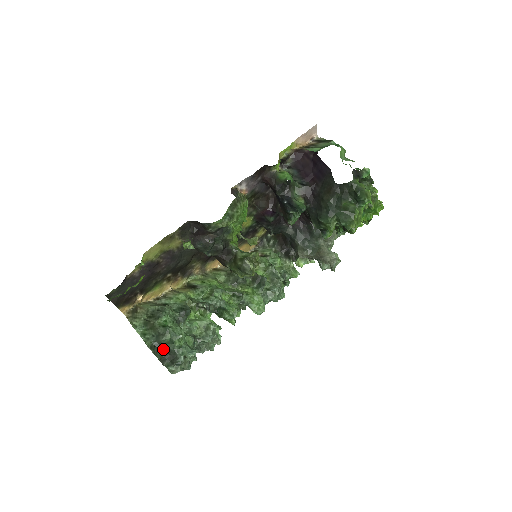
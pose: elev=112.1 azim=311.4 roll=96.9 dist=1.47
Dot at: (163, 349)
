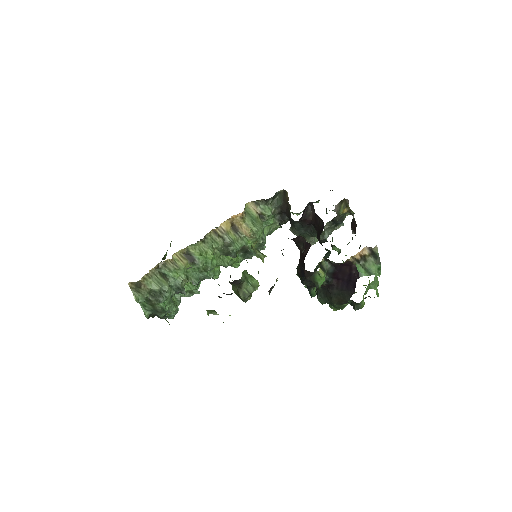
Dot at: occluded
